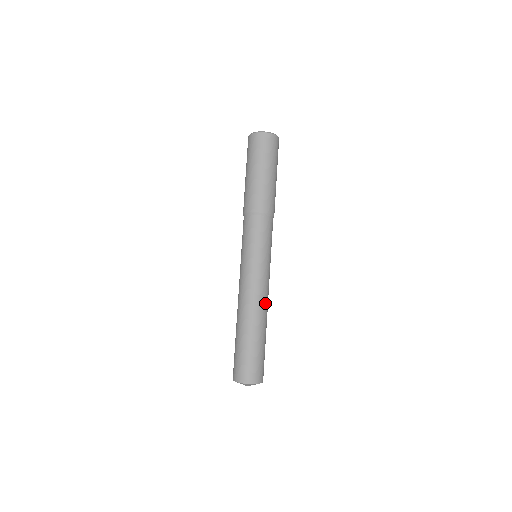
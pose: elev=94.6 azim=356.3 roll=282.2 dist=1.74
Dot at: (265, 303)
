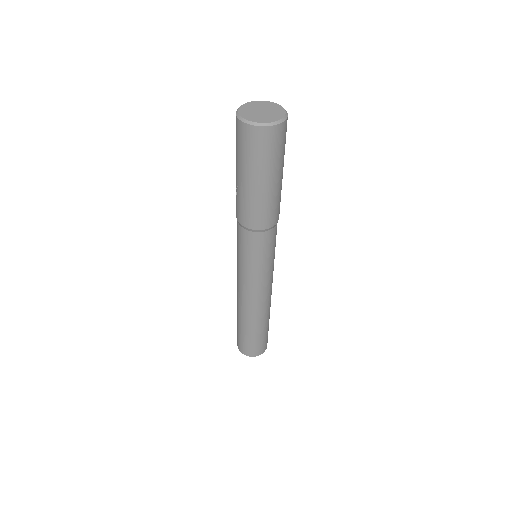
Dot at: occluded
